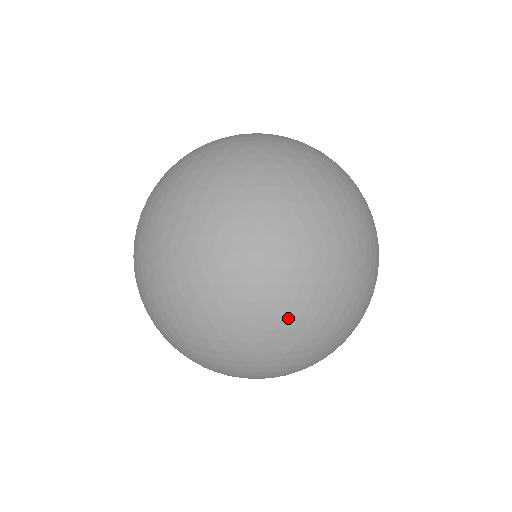
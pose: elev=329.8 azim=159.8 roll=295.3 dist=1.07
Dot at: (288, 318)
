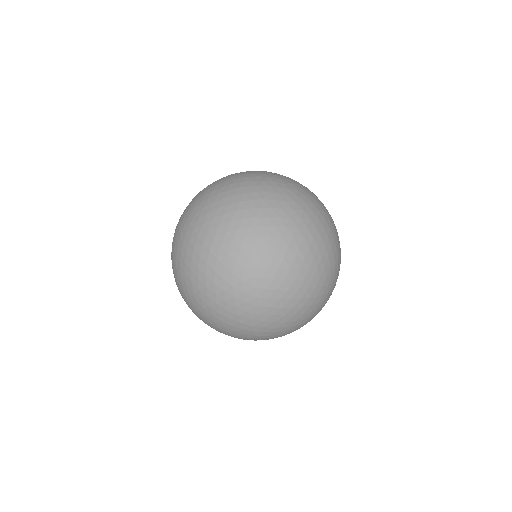
Dot at: (258, 219)
